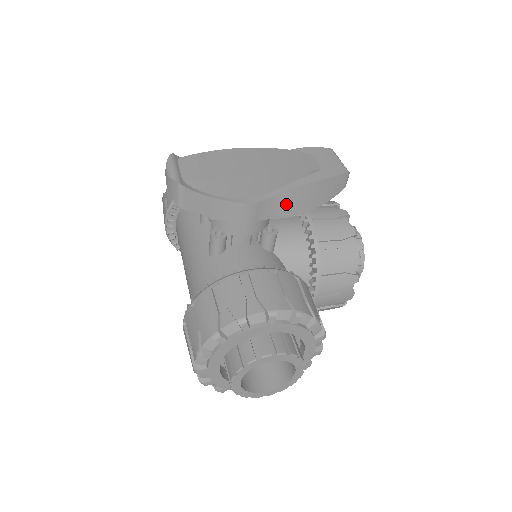
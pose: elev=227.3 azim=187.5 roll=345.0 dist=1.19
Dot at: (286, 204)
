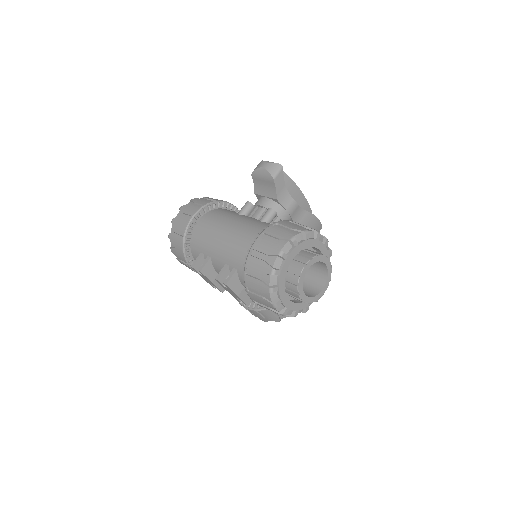
Dot at: (303, 219)
